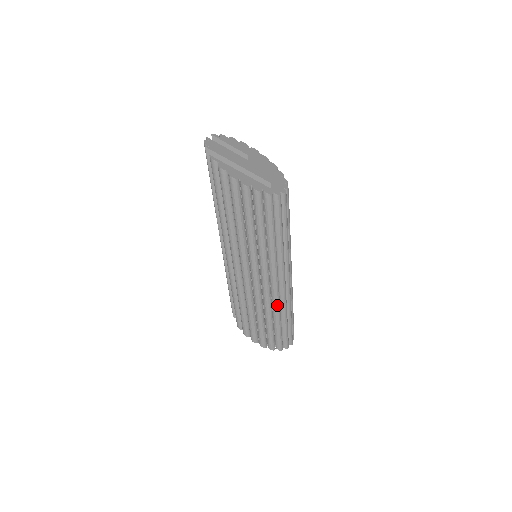
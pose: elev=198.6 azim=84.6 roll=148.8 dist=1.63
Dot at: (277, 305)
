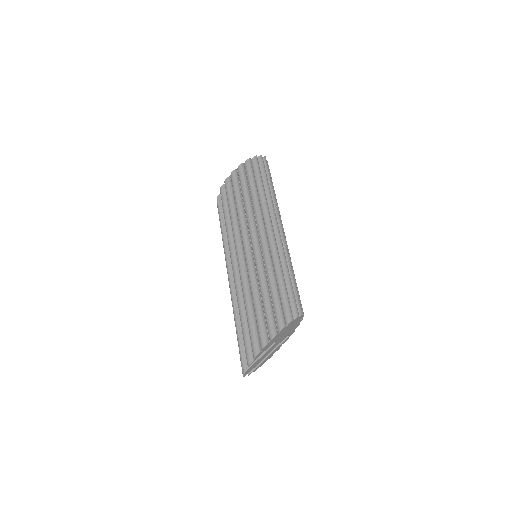
Dot at: occluded
